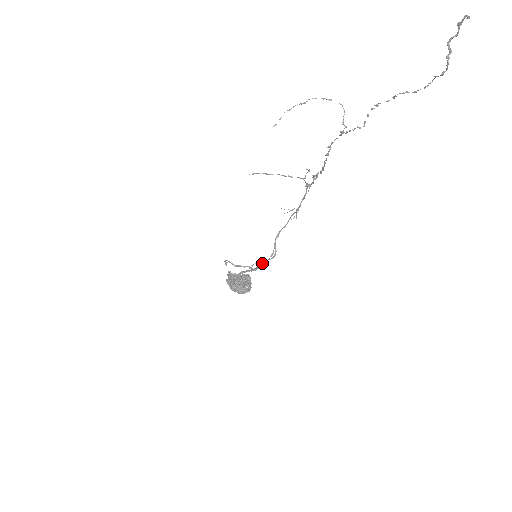
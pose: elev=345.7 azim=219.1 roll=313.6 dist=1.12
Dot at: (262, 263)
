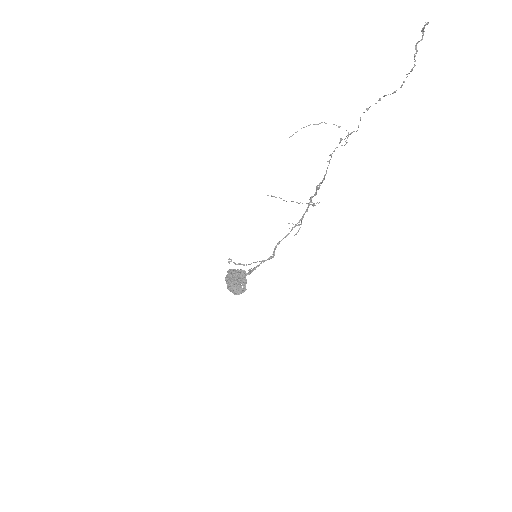
Dot at: (260, 263)
